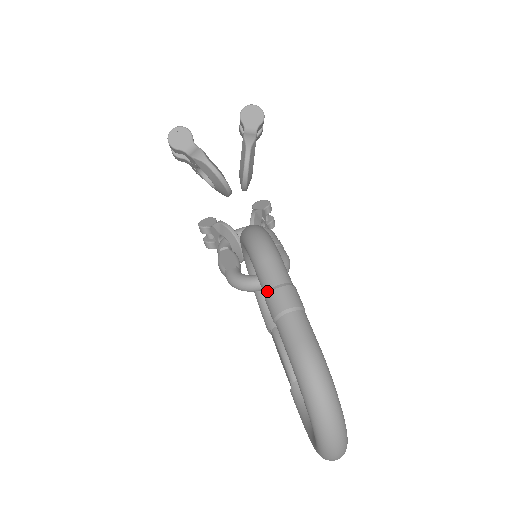
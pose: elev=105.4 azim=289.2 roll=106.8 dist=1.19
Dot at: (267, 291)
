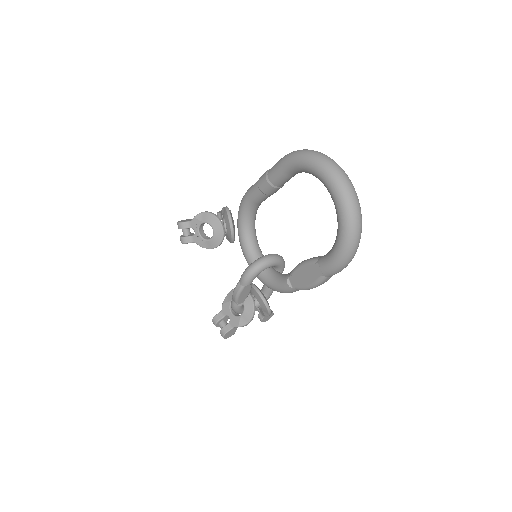
Dot at: (257, 182)
